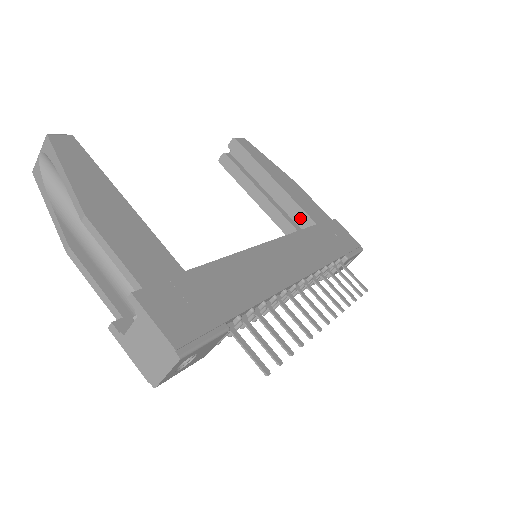
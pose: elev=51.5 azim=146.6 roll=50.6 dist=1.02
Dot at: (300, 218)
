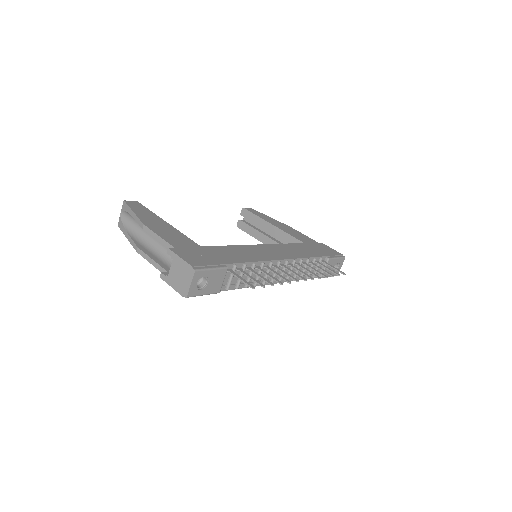
Dot at: occluded
